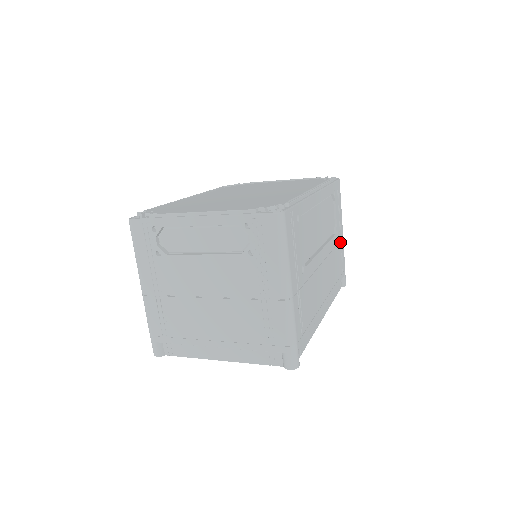
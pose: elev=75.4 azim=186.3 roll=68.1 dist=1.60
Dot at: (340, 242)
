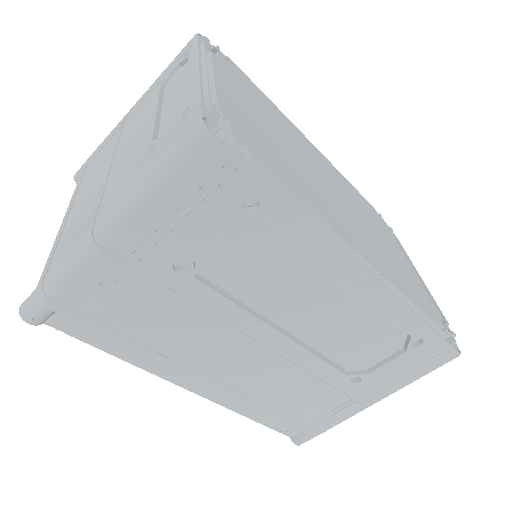
Dot at: (350, 399)
